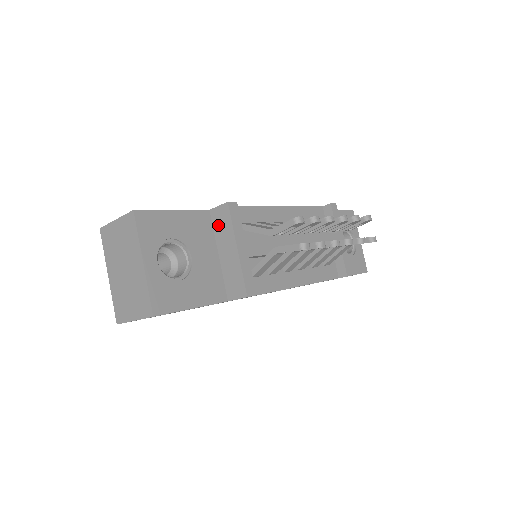
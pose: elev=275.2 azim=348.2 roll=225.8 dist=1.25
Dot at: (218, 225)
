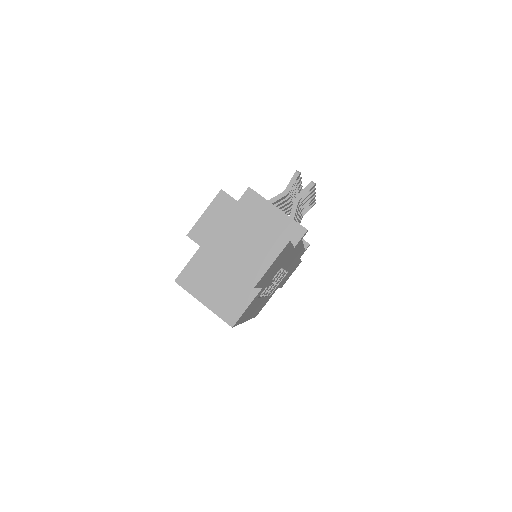
Dot at: (251, 207)
